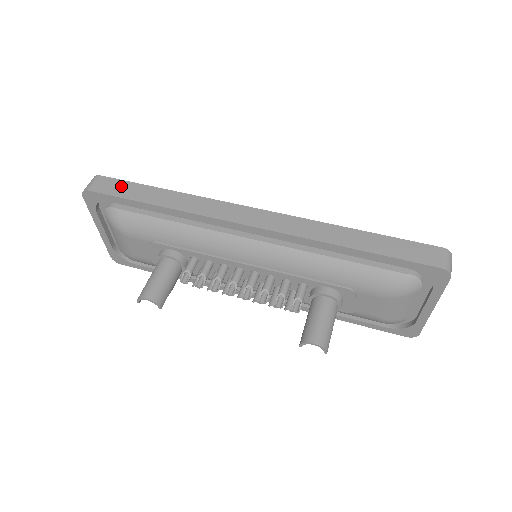
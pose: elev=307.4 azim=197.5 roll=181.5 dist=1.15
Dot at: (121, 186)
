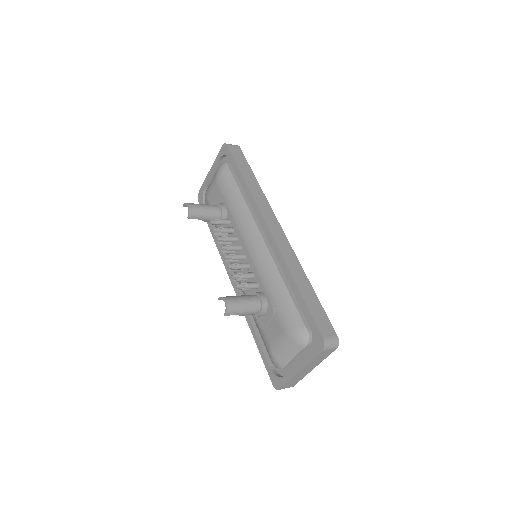
Dot at: (242, 158)
